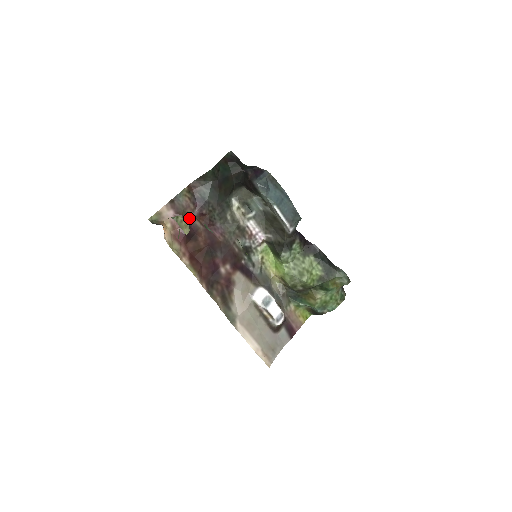
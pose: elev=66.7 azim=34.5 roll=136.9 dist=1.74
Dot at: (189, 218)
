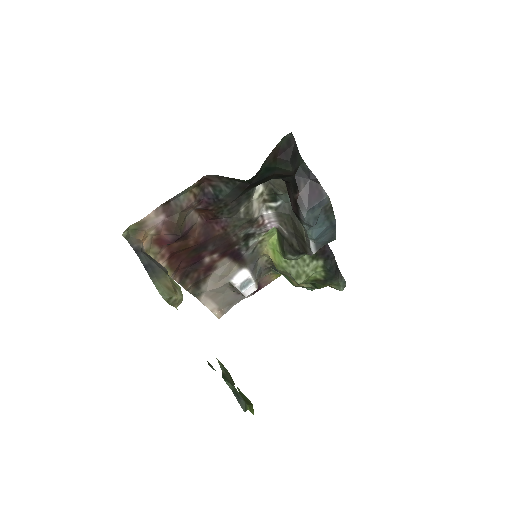
Dot at: (185, 217)
